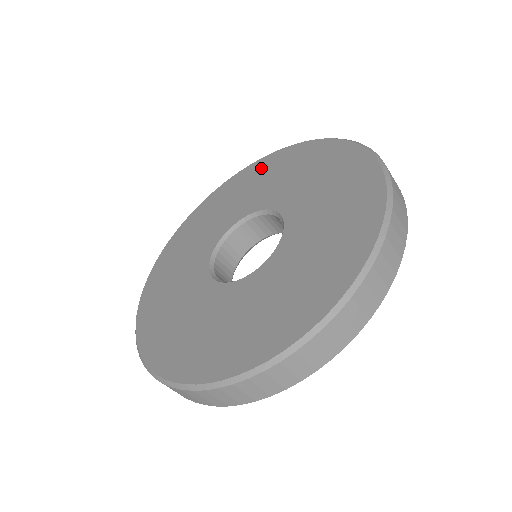
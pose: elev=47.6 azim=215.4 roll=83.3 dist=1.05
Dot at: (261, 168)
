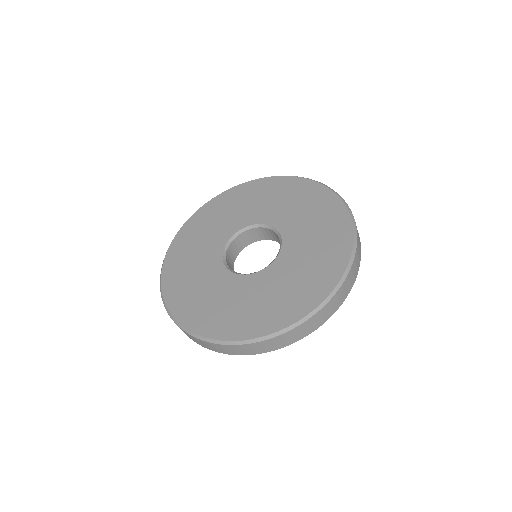
Dot at: (287, 186)
